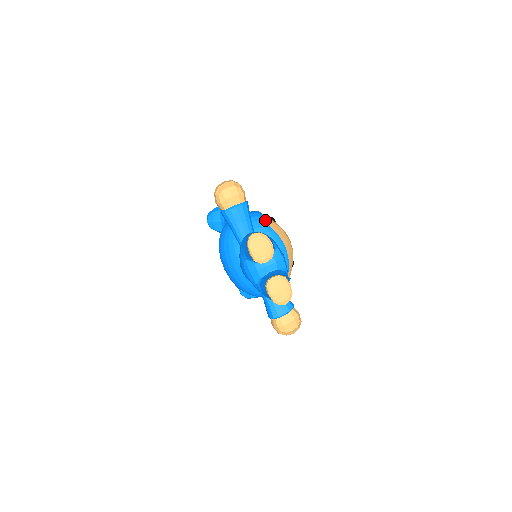
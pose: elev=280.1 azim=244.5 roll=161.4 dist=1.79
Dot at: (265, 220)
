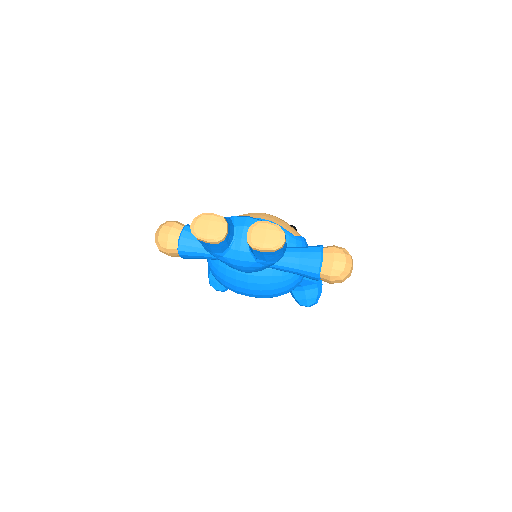
Dot at: occluded
